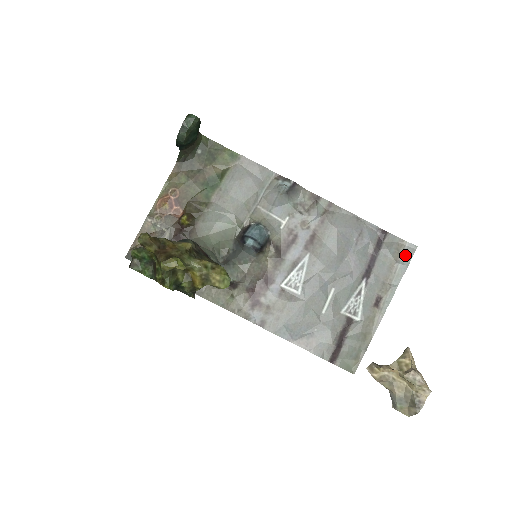
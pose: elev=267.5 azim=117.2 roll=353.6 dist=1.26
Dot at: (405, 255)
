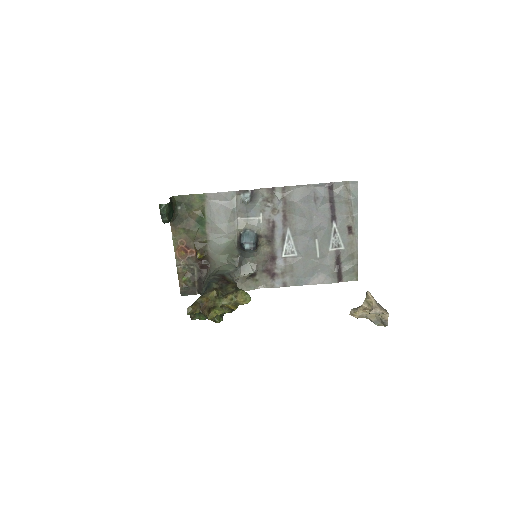
Dot at: (352, 191)
